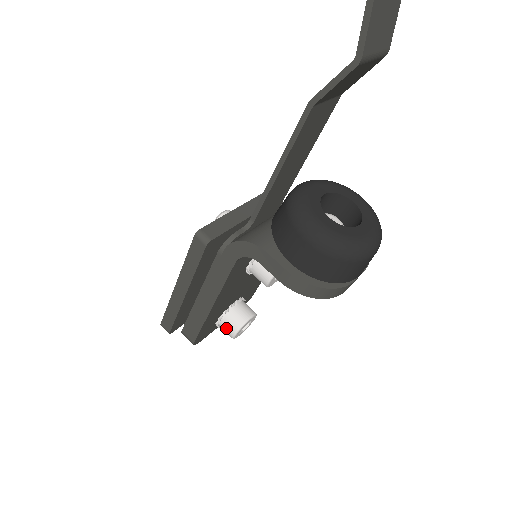
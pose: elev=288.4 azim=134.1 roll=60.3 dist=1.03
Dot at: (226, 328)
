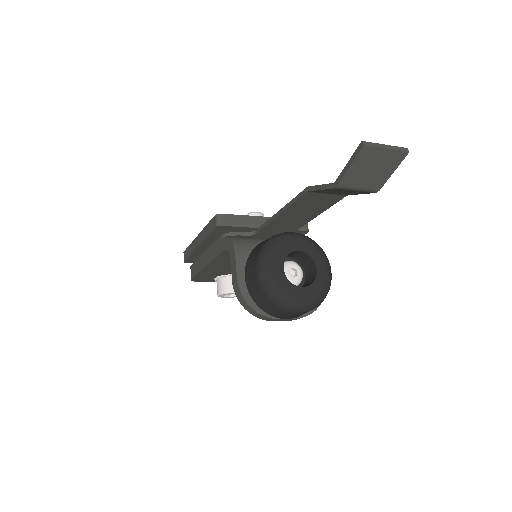
Dot at: (218, 286)
